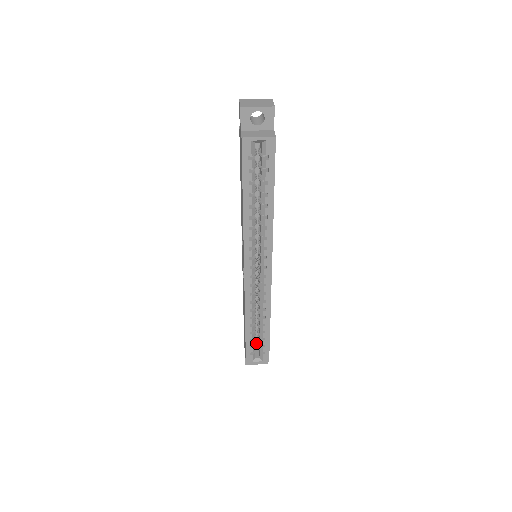
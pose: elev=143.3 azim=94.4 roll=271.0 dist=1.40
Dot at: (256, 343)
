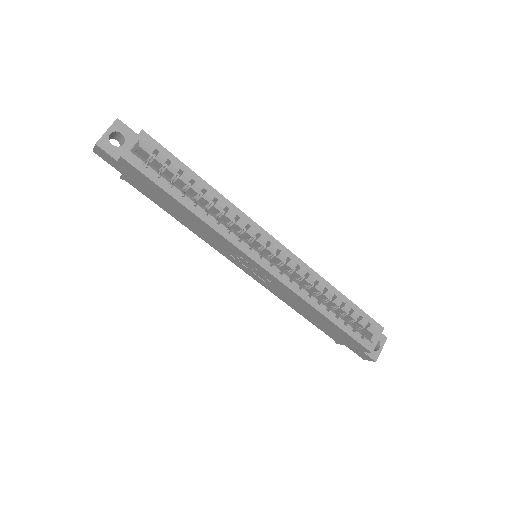
Dot at: occluded
